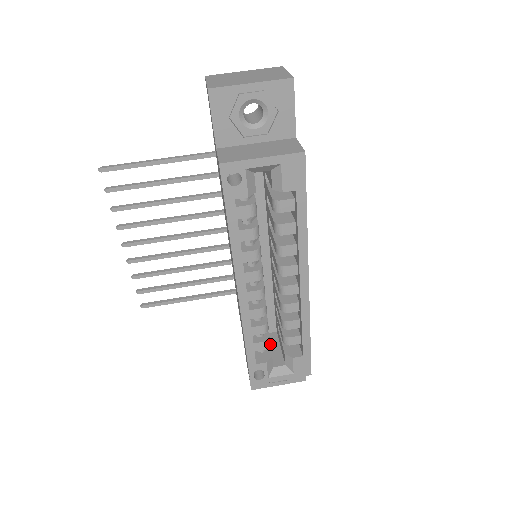
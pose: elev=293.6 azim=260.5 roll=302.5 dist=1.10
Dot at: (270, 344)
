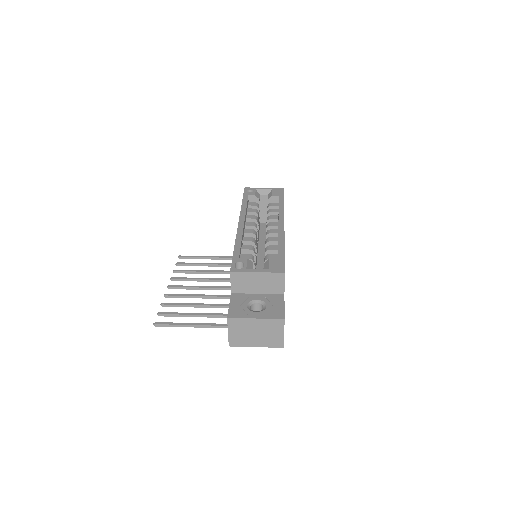
Dot at: occluded
